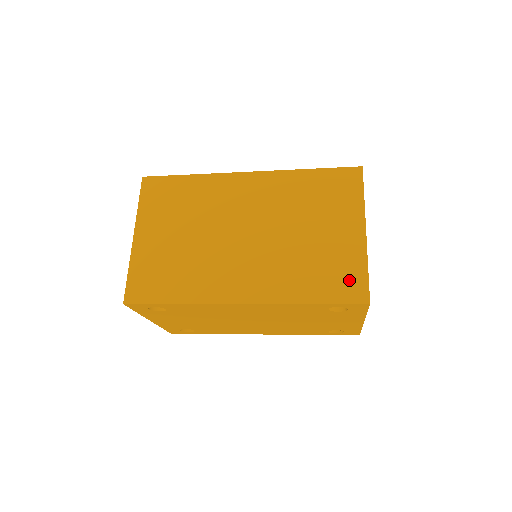
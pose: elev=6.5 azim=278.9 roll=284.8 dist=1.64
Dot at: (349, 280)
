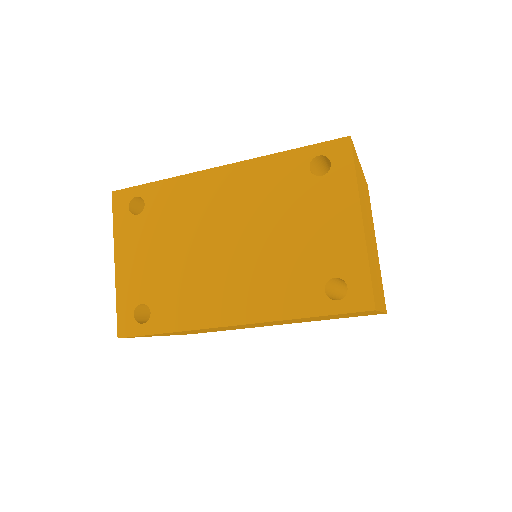
Dot at: occluded
